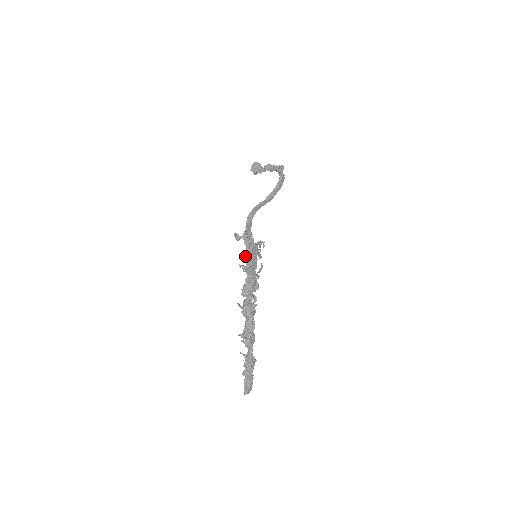
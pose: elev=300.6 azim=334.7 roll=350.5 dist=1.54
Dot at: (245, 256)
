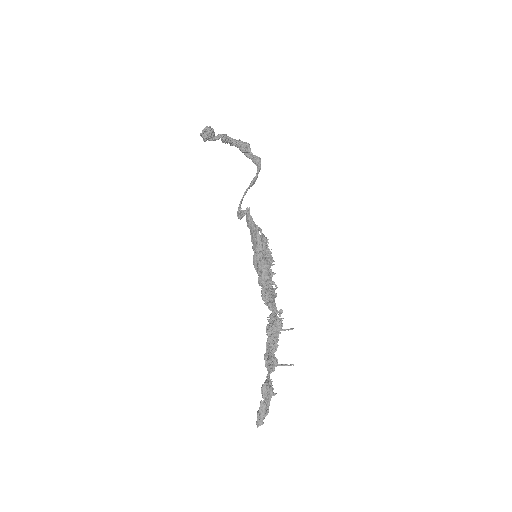
Dot at: (270, 260)
